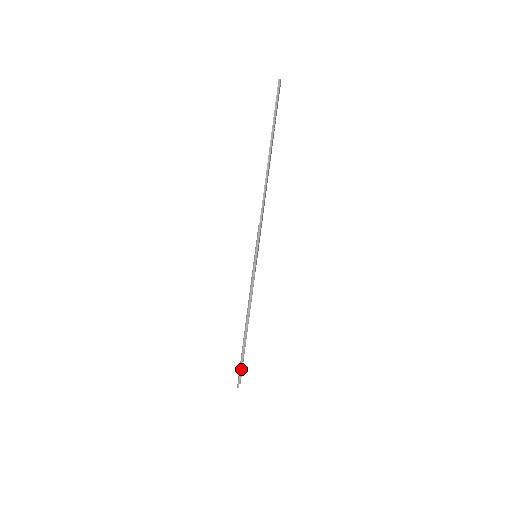
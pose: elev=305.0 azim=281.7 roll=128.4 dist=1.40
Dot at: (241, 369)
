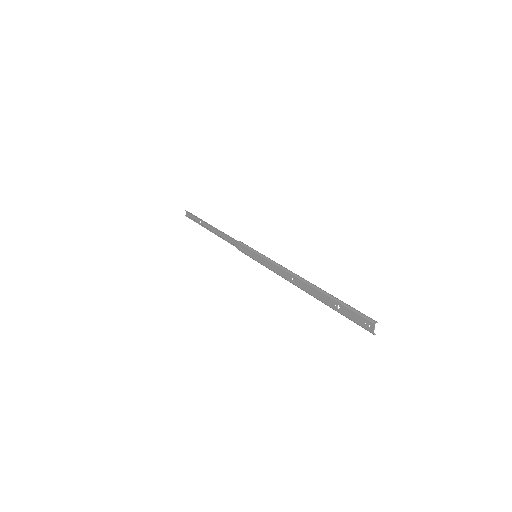
Dot at: occluded
